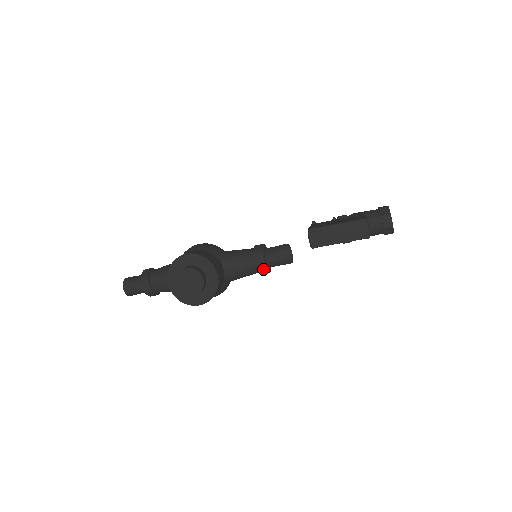
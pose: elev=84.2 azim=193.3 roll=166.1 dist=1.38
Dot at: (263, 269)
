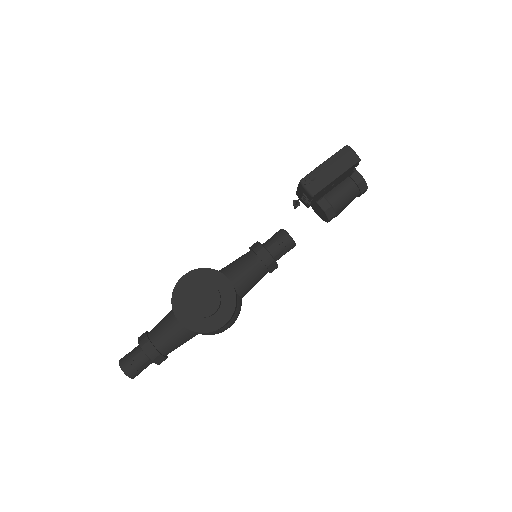
Dot at: (271, 262)
